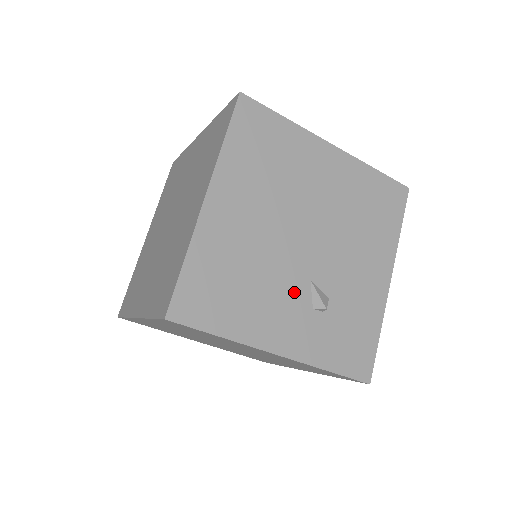
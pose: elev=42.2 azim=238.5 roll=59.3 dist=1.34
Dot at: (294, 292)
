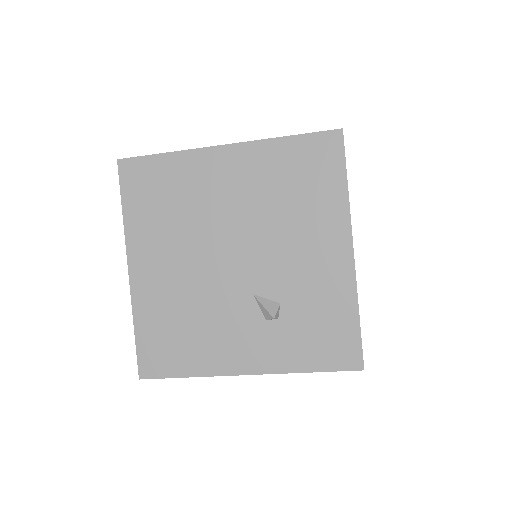
Dot at: (240, 313)
